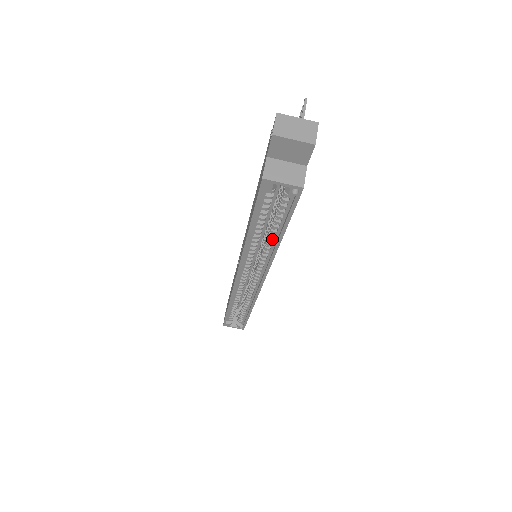
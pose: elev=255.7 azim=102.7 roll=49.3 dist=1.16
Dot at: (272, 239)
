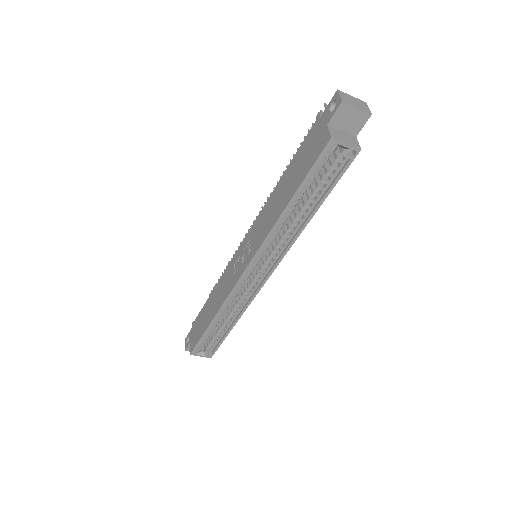
Dot at: (301, 218)
